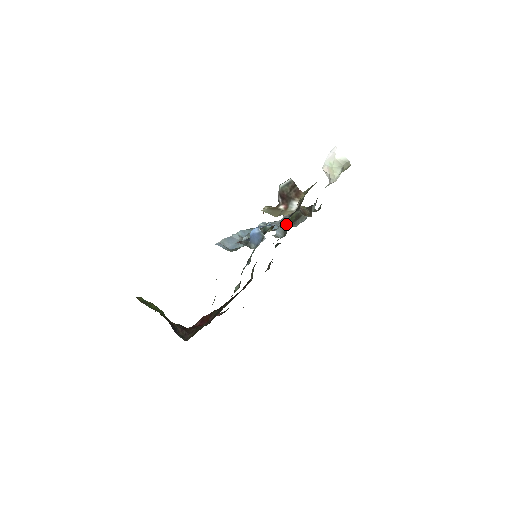
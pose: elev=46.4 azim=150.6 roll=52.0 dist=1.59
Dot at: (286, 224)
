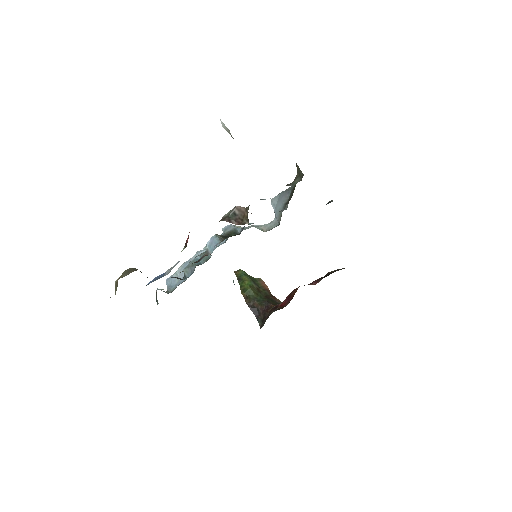
Dot at: (289, 197)
